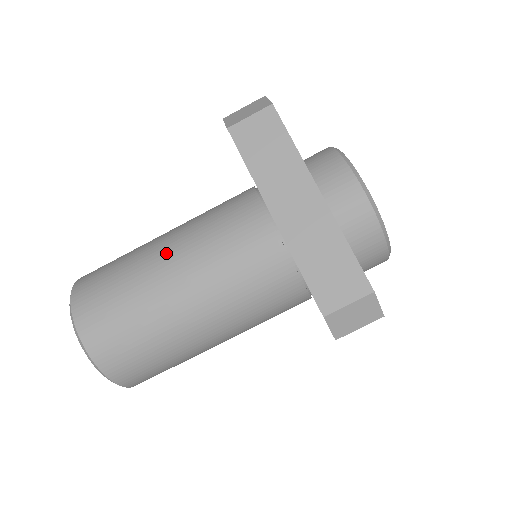
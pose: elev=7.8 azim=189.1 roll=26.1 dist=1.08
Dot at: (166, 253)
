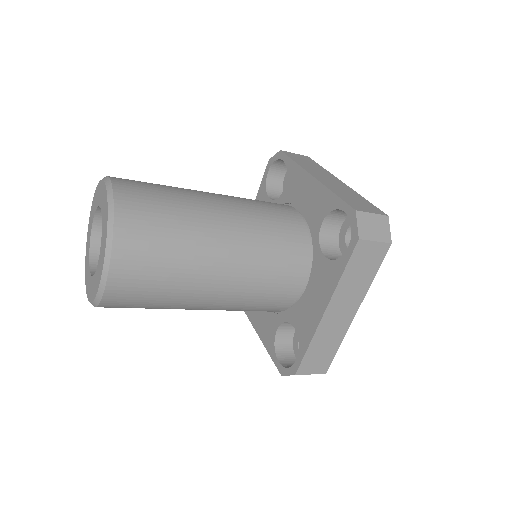
Dot at: occluded
